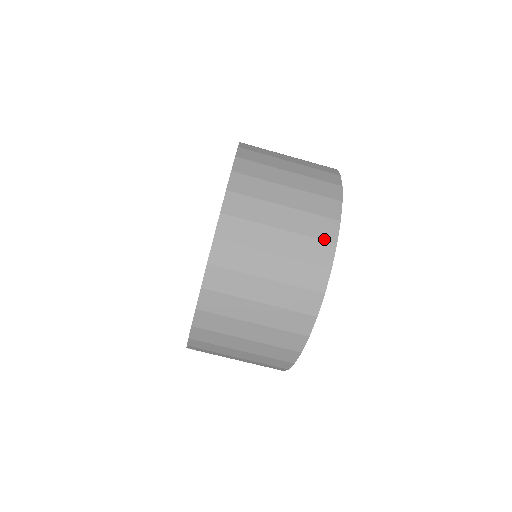
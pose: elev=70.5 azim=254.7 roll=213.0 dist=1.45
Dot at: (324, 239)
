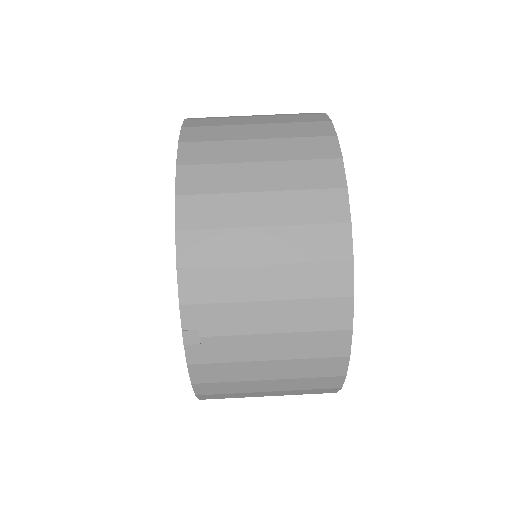
Dot at: (309, 114)
